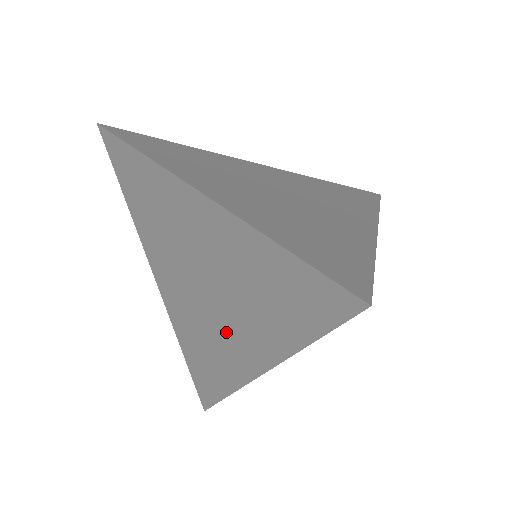
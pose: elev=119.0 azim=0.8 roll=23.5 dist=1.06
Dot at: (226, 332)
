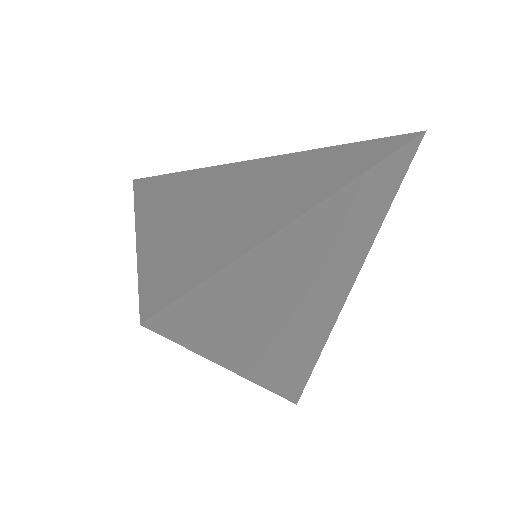
Dot at: occluded
